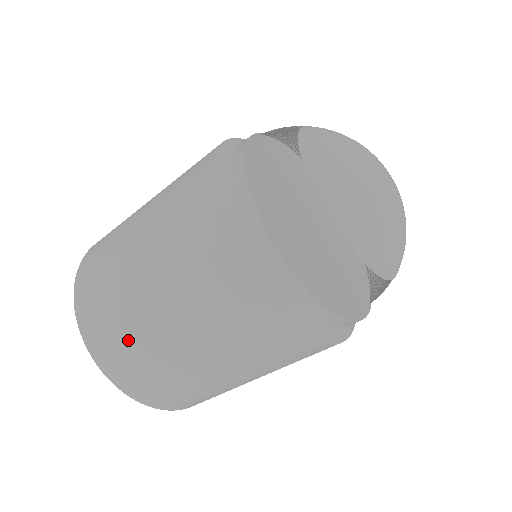
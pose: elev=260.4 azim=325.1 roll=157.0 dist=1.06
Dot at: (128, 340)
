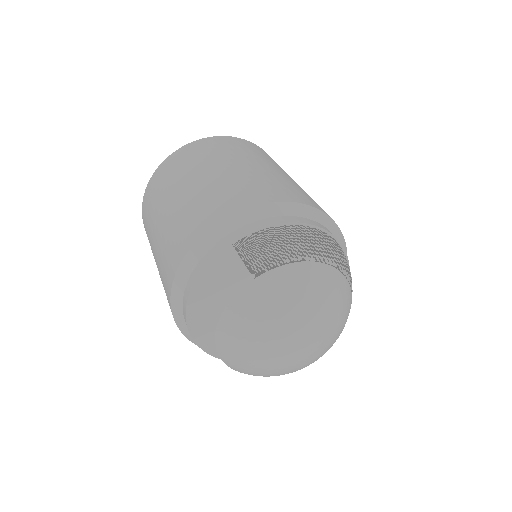
Dot at: occluded
